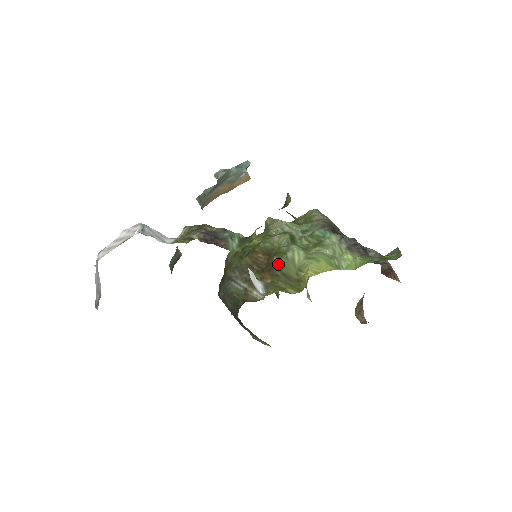
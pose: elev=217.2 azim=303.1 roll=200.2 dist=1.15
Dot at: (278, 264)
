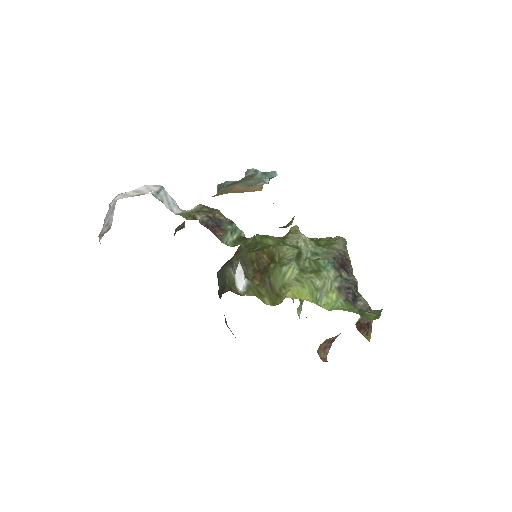
Dot at: (271, 272)
